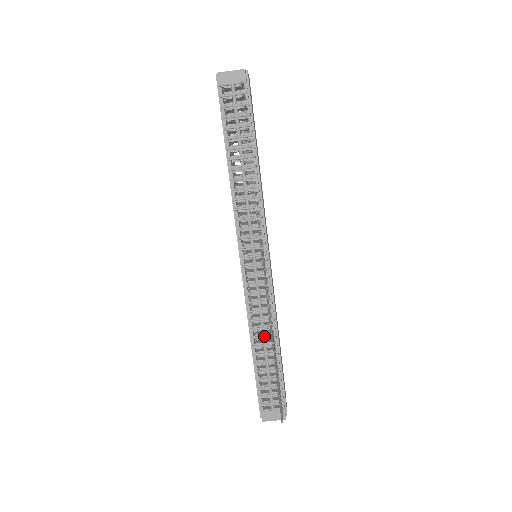
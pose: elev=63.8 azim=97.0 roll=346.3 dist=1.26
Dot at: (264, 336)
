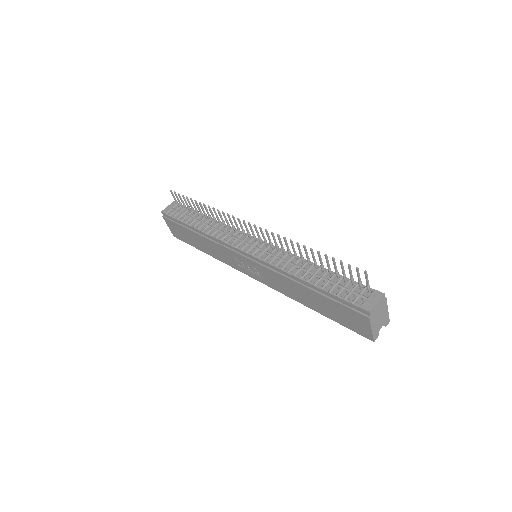
Dot at: (300, 267)
